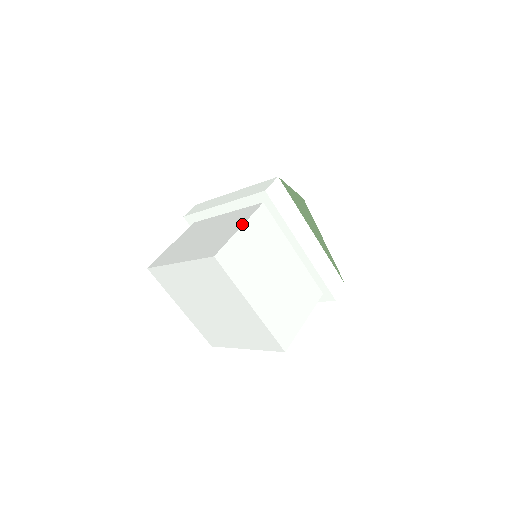
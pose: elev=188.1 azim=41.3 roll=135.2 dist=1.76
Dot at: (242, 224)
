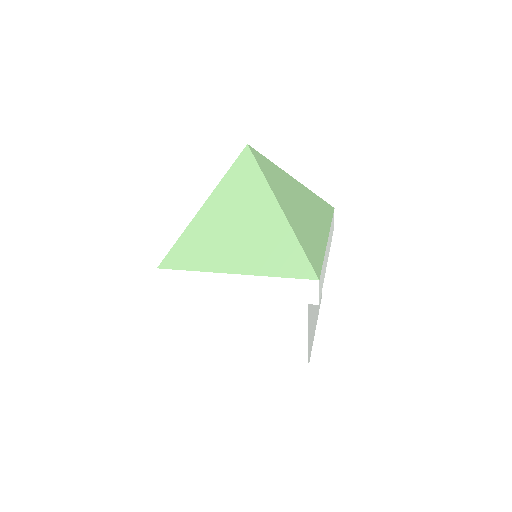
Dot at: (183, 315)
